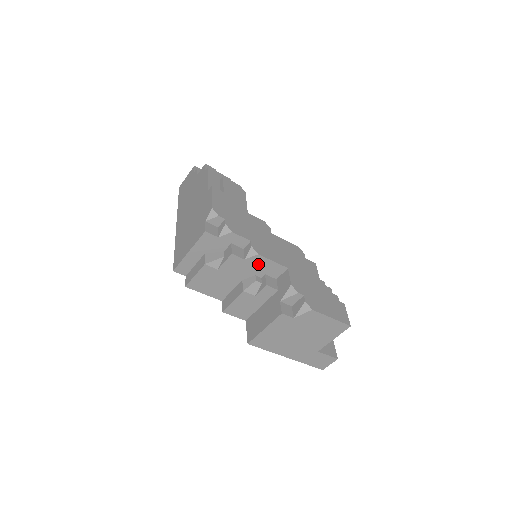
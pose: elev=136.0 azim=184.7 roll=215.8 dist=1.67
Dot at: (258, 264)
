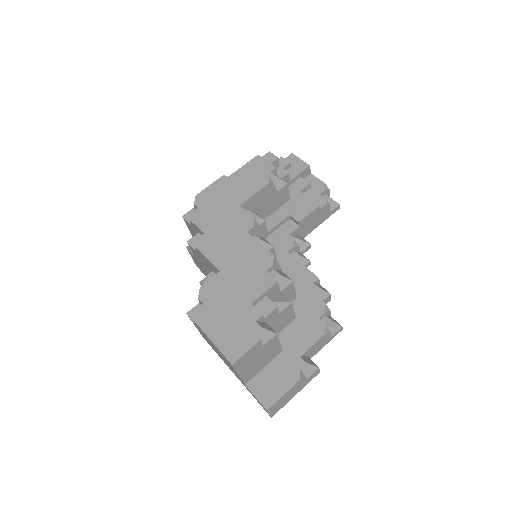
Dot at: (204, 259)
